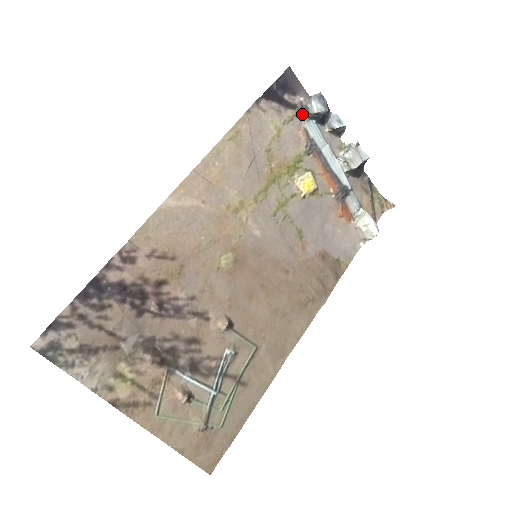
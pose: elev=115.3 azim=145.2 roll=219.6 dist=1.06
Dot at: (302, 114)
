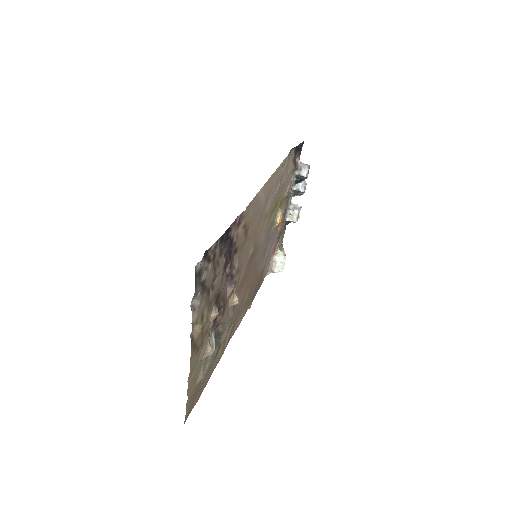
Dot at: (295, 171)
